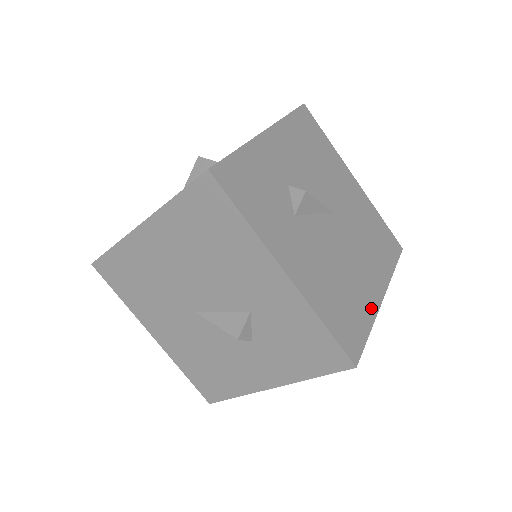
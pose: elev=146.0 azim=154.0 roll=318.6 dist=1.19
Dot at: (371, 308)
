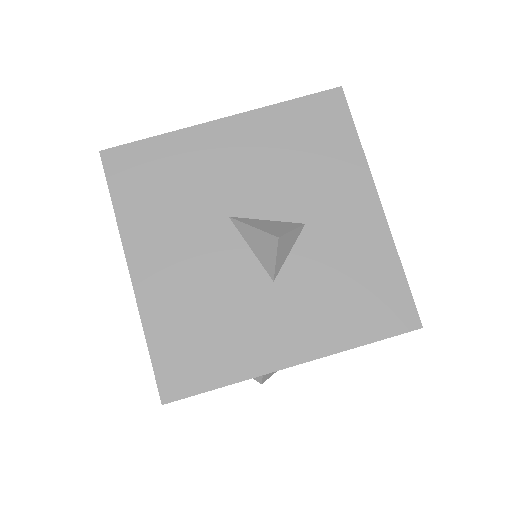
Dot at: occluded
